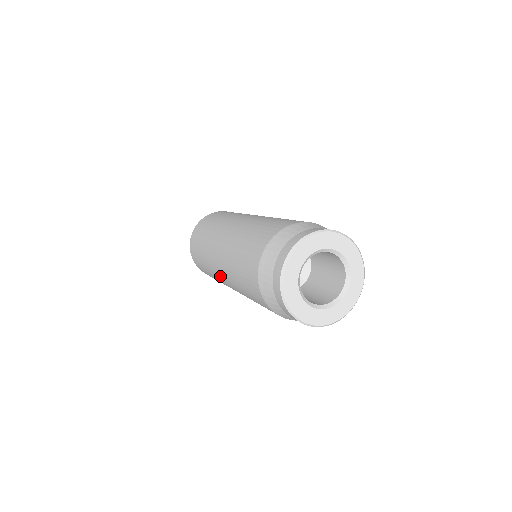
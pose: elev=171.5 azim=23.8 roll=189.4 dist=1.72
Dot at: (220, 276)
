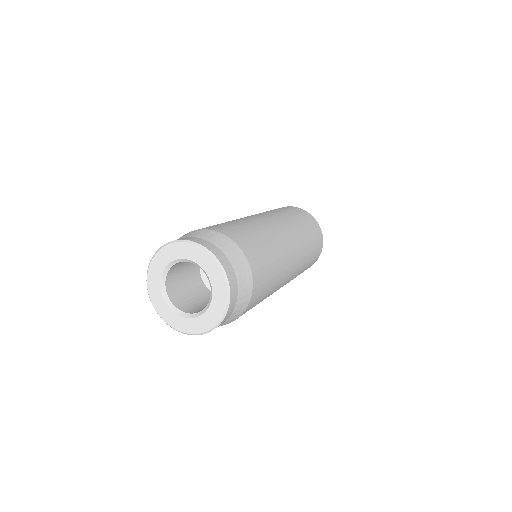
Dot at: occluded
